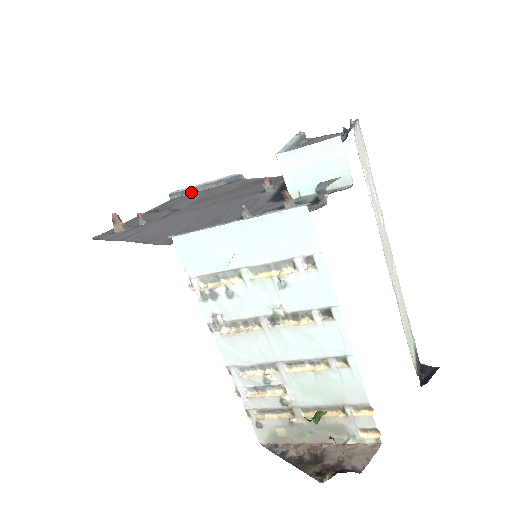
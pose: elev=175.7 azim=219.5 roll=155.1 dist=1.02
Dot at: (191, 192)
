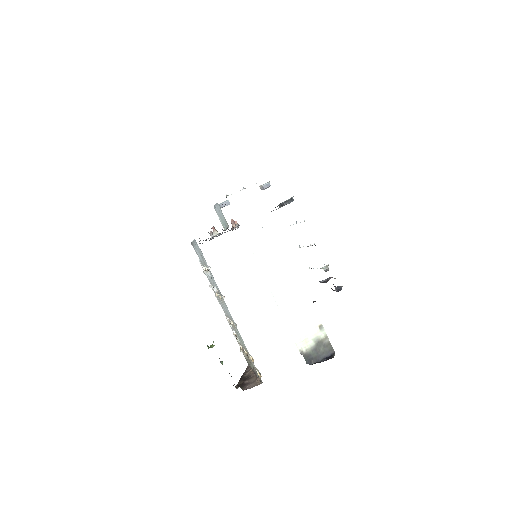
Dot at: (283, 205)
